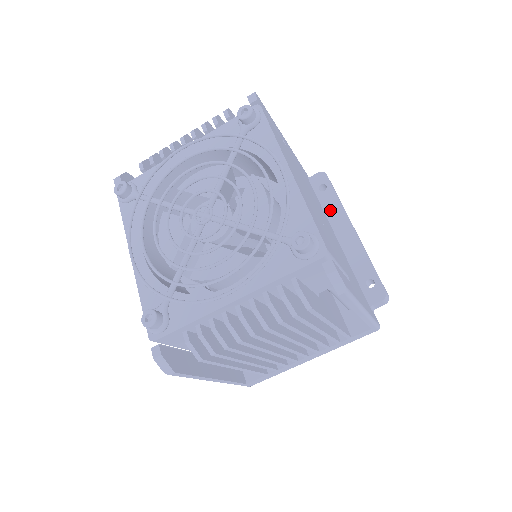
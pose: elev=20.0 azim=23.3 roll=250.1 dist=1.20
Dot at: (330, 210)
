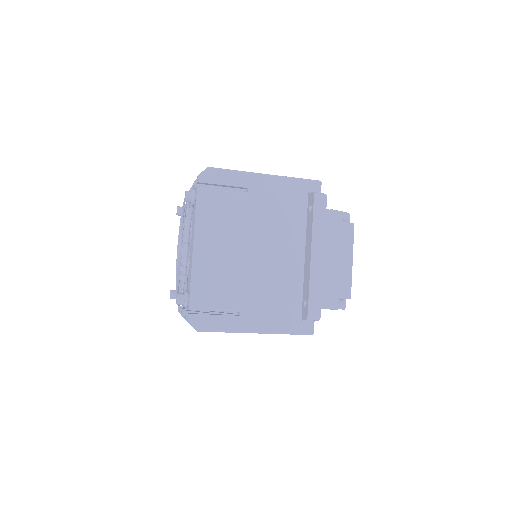
Dot at: (308, 231)
